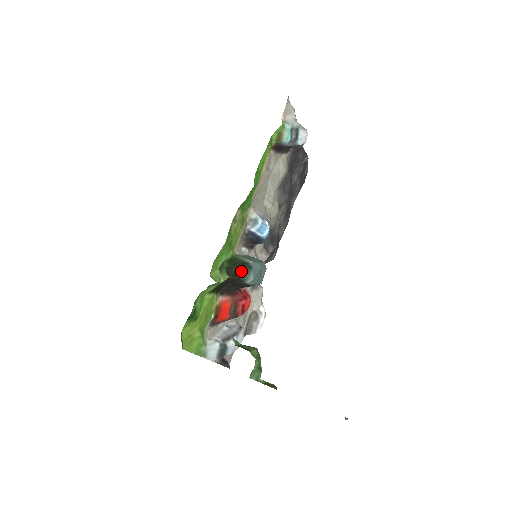
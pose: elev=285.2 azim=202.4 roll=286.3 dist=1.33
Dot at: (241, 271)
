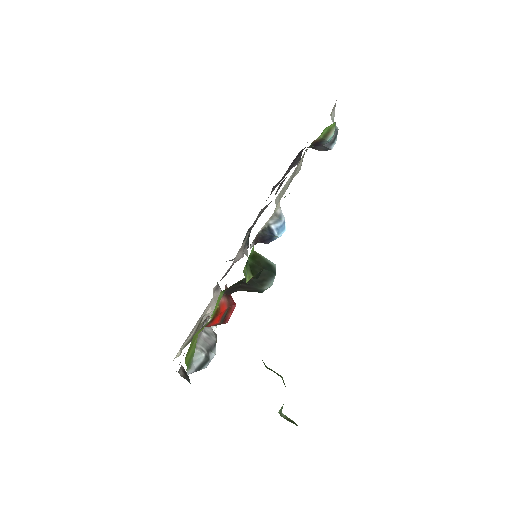
Dot at: (264, 273)
